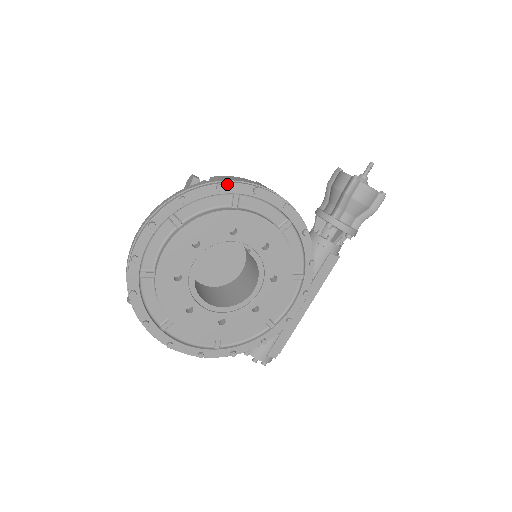
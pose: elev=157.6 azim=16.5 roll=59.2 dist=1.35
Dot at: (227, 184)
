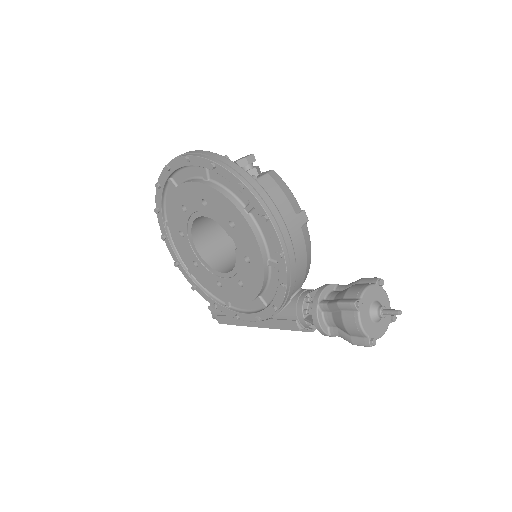
Dot at: (248, 190)
